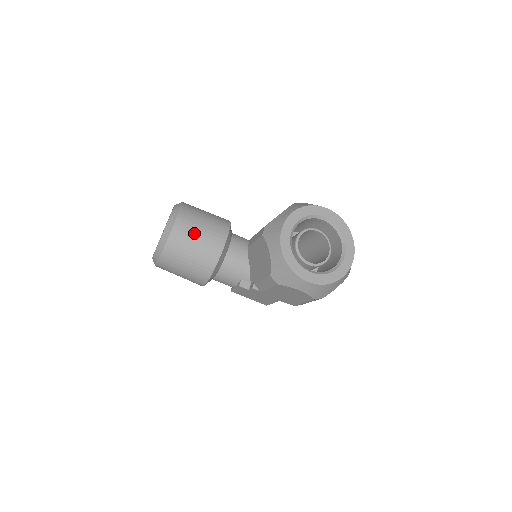
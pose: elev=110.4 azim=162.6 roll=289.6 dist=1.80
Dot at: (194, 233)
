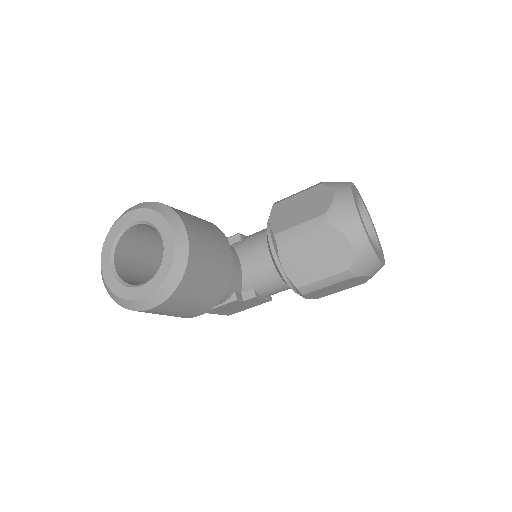
Dot at: (207, 243)
